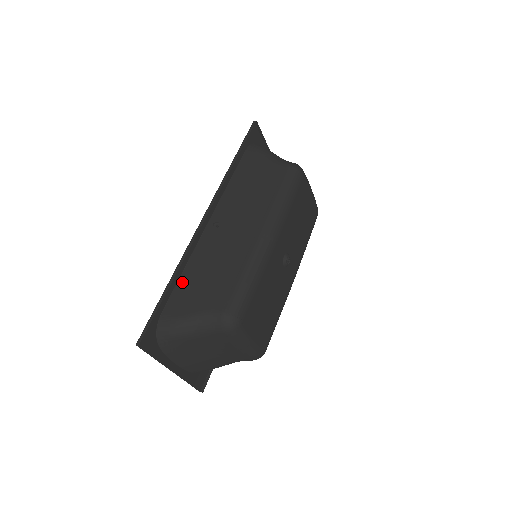
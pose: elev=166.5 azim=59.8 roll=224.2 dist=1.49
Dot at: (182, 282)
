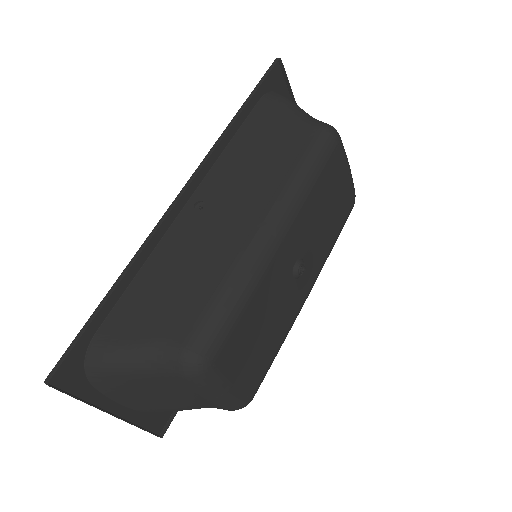
Dot at: (134, 288)
